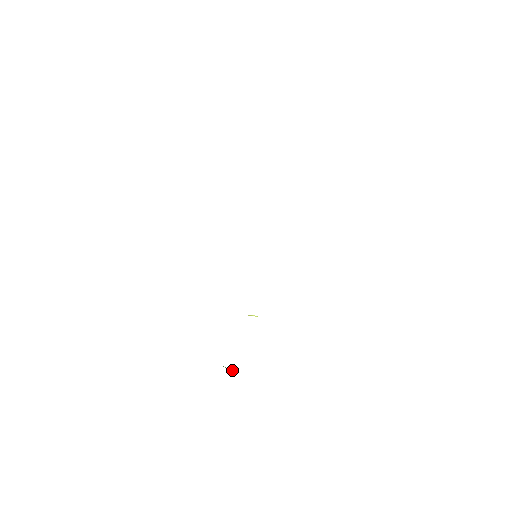
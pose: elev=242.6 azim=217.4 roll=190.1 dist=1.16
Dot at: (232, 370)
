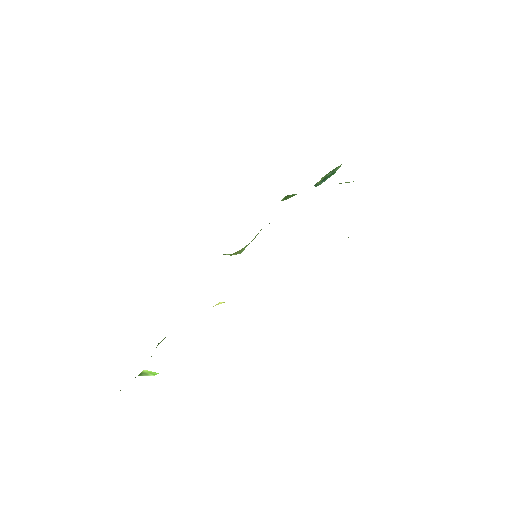
Dot at: occluded
